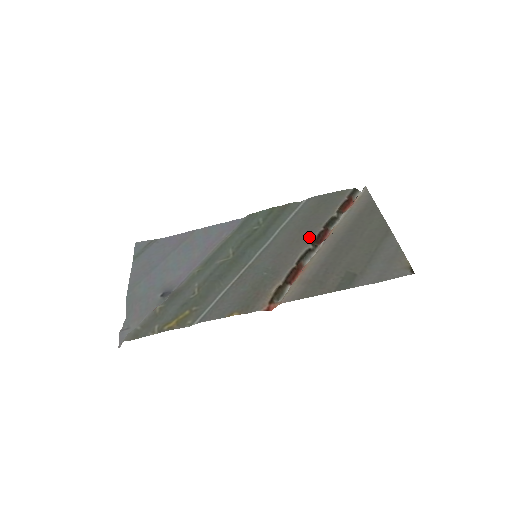
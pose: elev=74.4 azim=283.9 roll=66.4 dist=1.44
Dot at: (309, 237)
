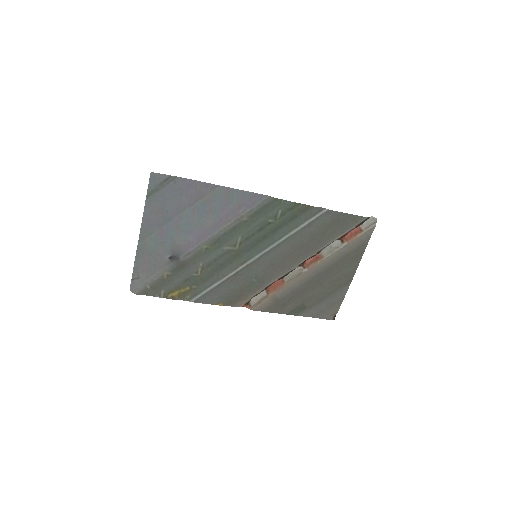
Dot at: (302, 258)
